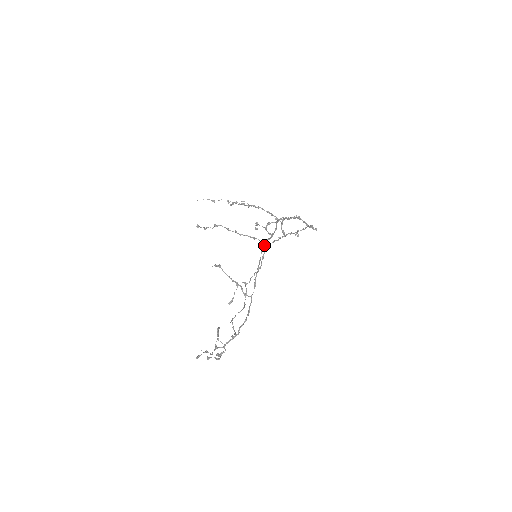
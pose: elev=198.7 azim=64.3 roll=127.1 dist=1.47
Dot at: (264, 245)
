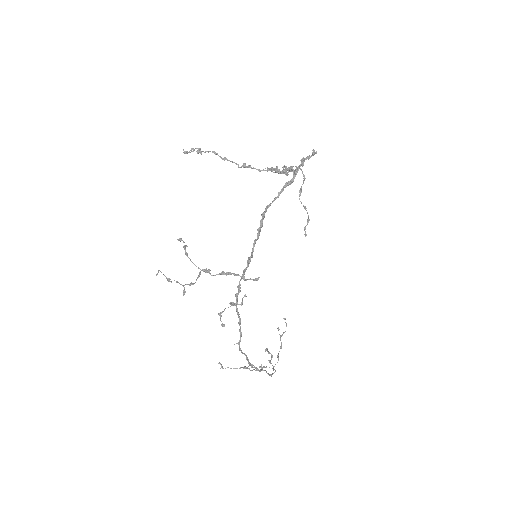
Dot at: (239, 350)
